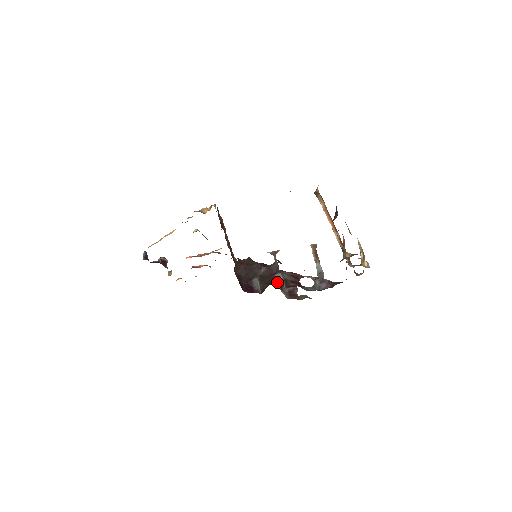
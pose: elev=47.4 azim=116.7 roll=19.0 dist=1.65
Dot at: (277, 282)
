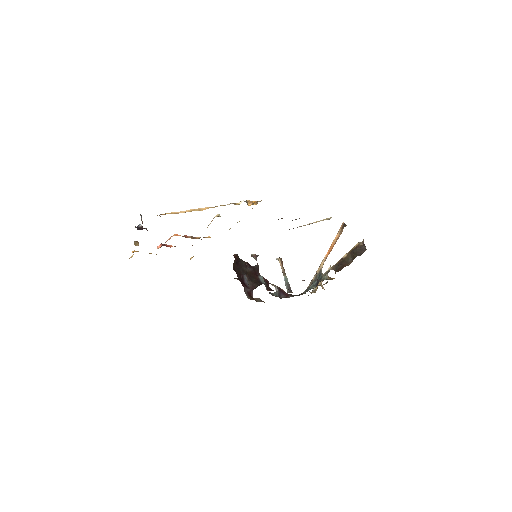
Dot at: (263, 283)
